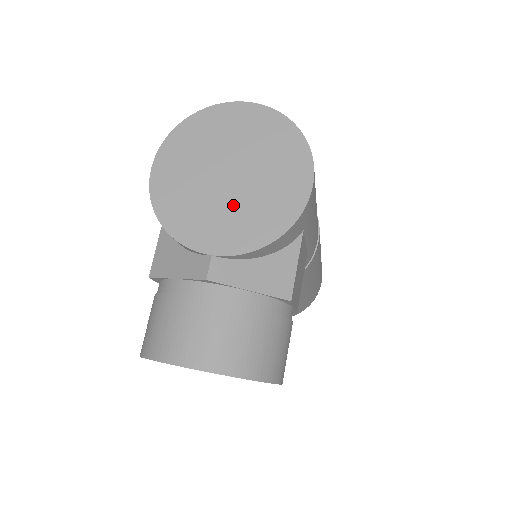
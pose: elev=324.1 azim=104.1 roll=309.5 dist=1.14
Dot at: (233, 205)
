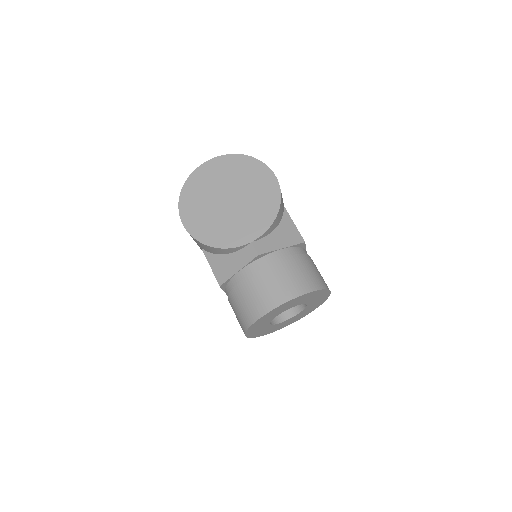
Dot at: (243, 212)
